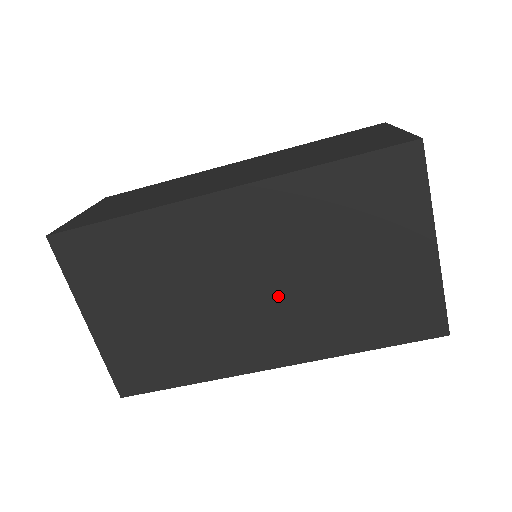
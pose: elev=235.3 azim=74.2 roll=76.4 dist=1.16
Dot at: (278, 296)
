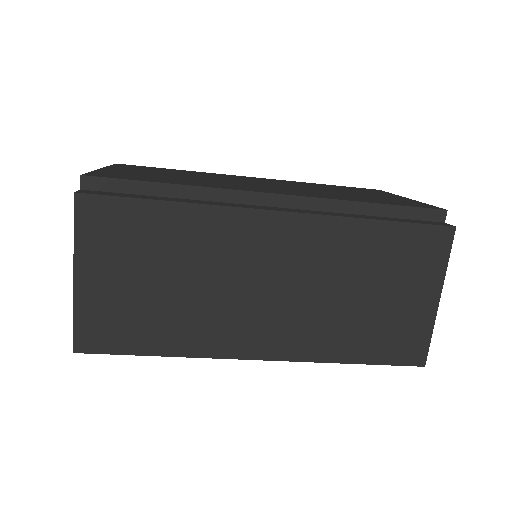
Dot at: occluded
